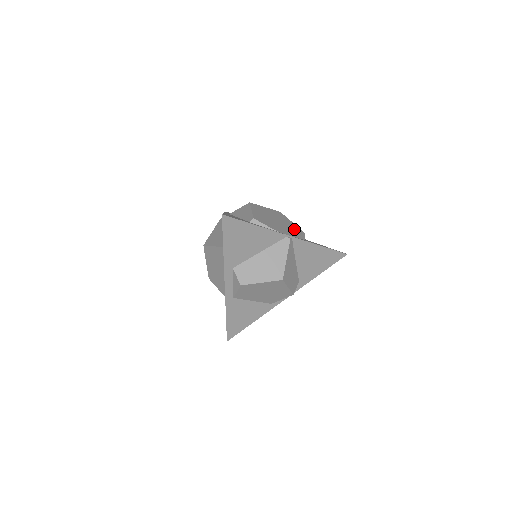
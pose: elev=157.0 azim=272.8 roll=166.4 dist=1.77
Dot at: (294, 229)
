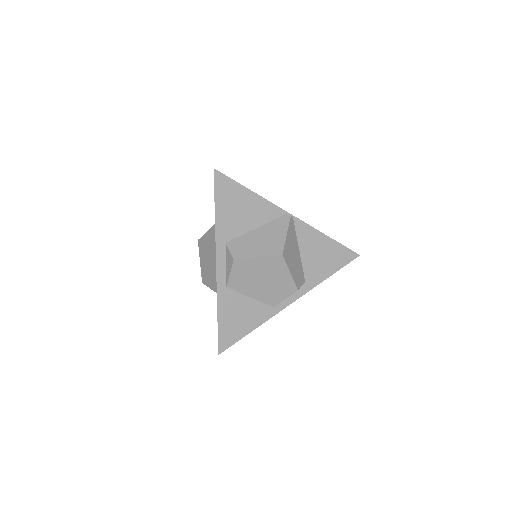
Dot at: occluded
